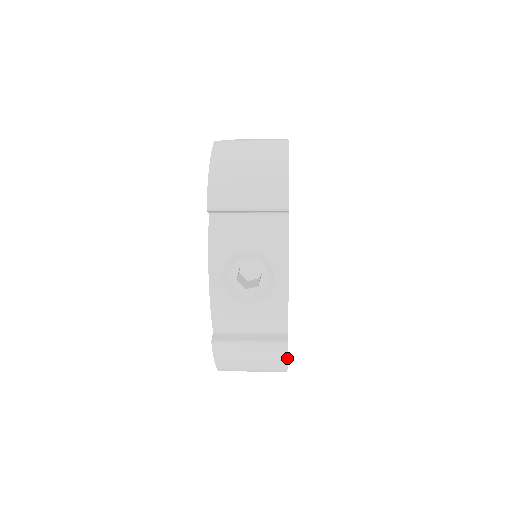
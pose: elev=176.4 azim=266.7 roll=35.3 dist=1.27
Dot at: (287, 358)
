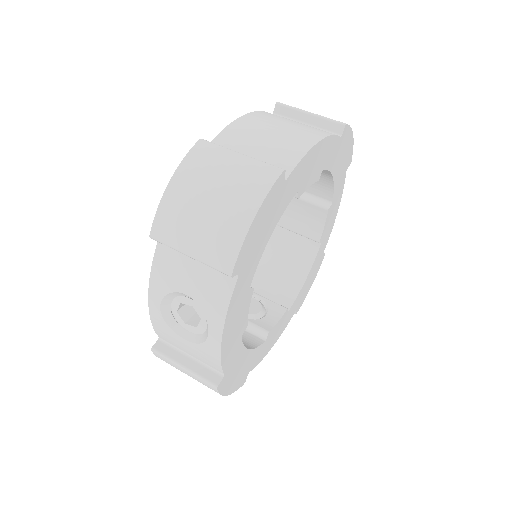
Dot at: (220, 394)
